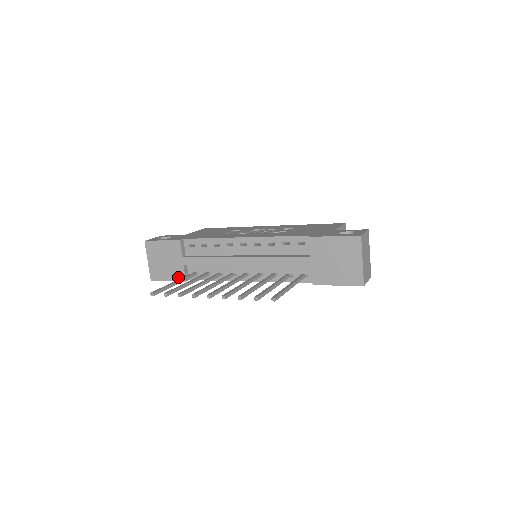
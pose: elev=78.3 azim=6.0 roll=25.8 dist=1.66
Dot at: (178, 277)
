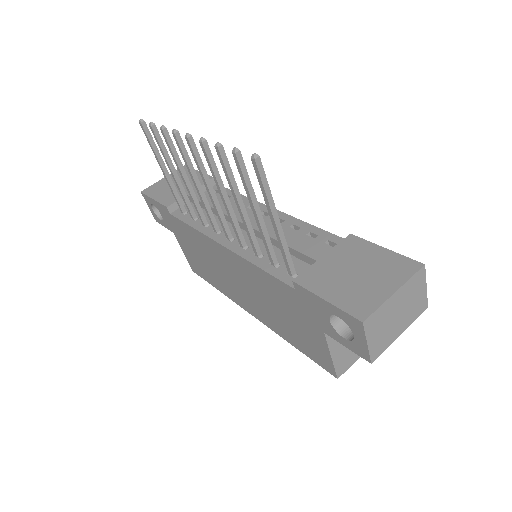
Dot at: (167, 201)
